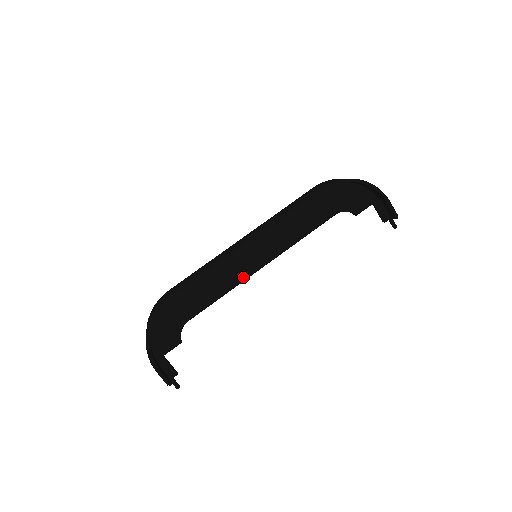
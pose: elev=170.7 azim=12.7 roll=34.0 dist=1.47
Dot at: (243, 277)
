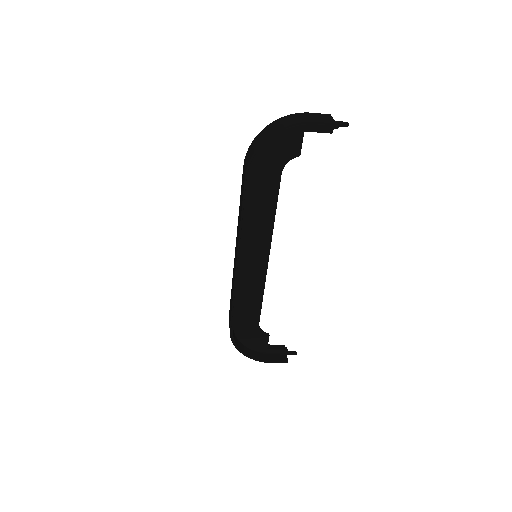
Dot at: (263, 275)
